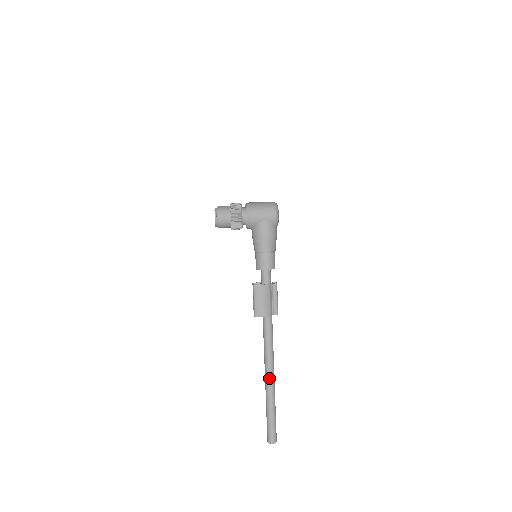
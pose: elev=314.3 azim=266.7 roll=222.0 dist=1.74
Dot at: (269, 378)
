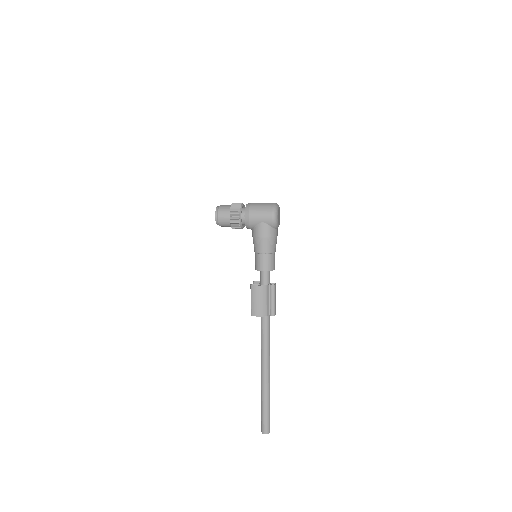
Dot at: (264, 374)
